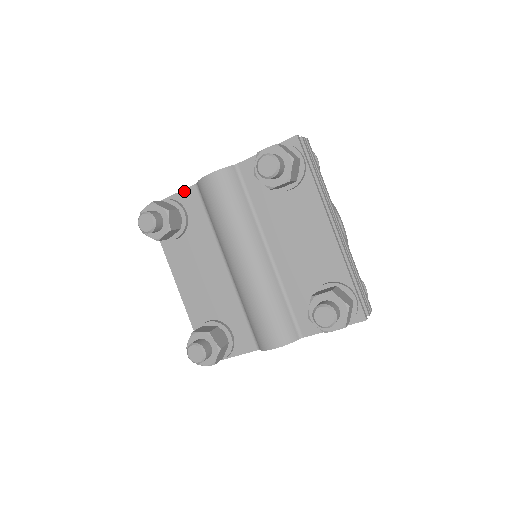
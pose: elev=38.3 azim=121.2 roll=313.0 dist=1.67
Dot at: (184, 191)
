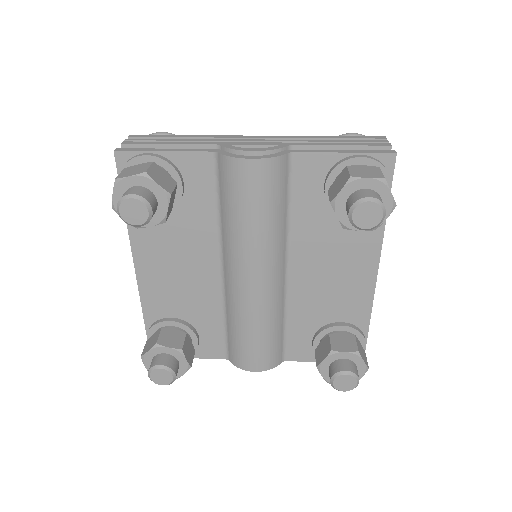
Dot at: (190, 154)
